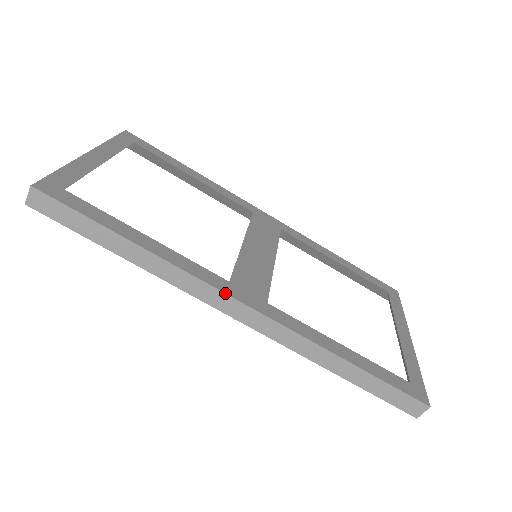
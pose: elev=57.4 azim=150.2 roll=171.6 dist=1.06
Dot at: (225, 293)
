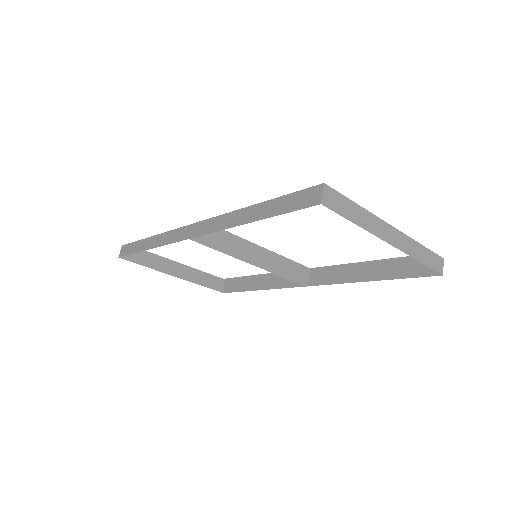
Dot at: (184, 226)
